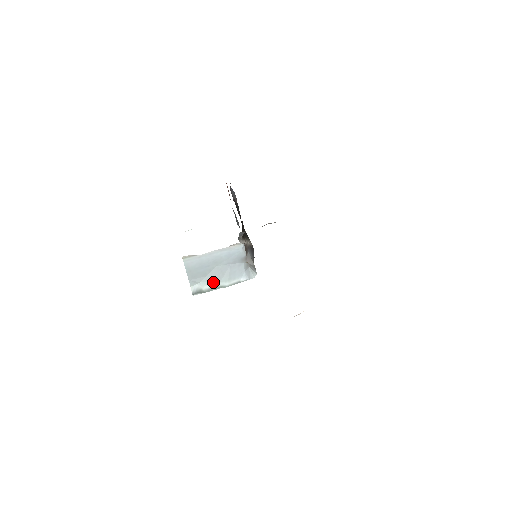
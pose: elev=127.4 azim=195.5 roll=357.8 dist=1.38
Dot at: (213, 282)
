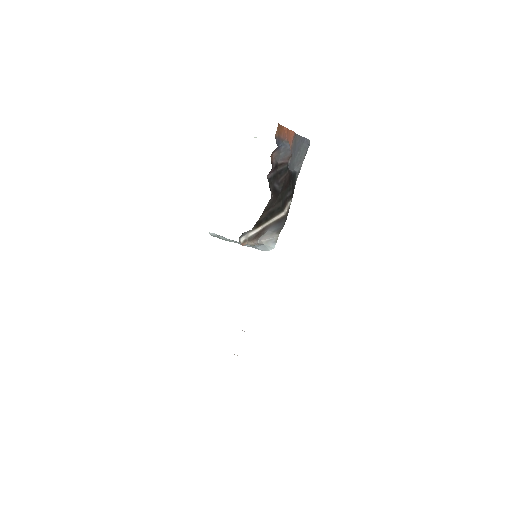
Dot at: (228, 239)
